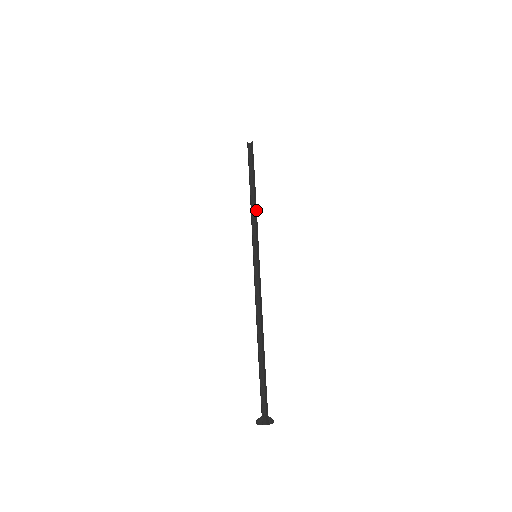
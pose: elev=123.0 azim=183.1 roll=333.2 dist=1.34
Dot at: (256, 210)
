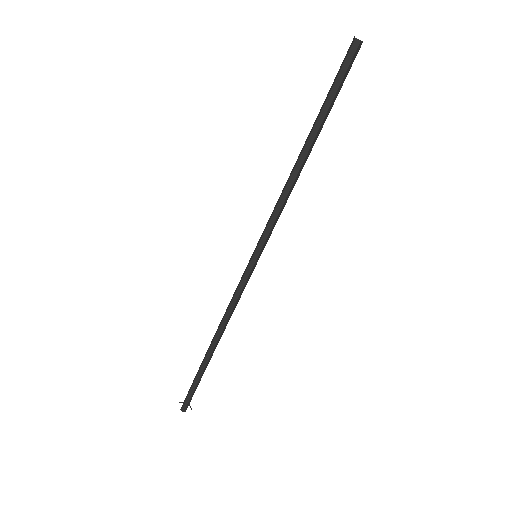
Dot at: (292, 189)
